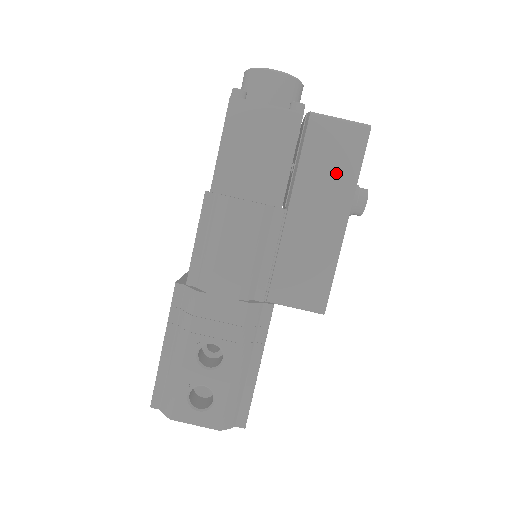
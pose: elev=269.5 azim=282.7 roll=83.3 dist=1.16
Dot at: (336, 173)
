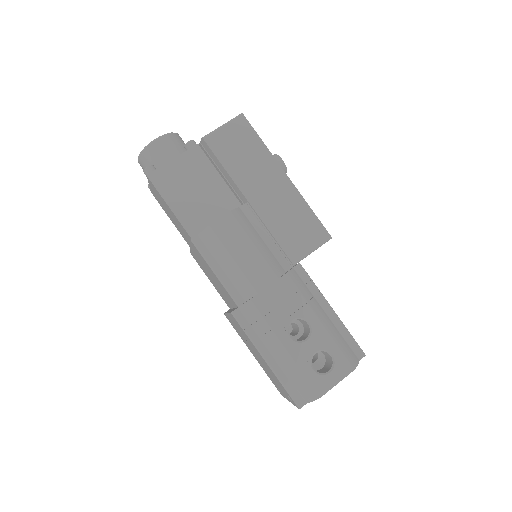
Dot at: (251, 155)
